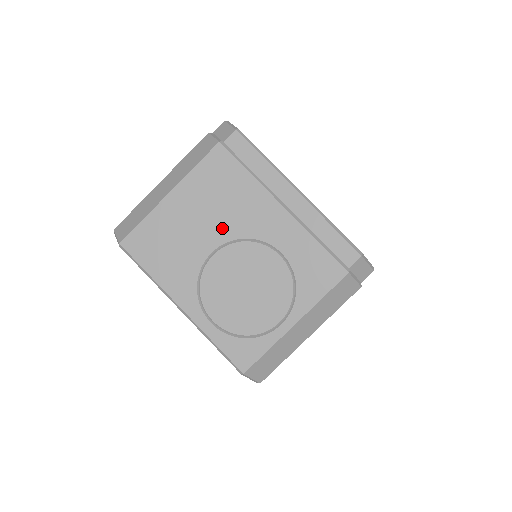
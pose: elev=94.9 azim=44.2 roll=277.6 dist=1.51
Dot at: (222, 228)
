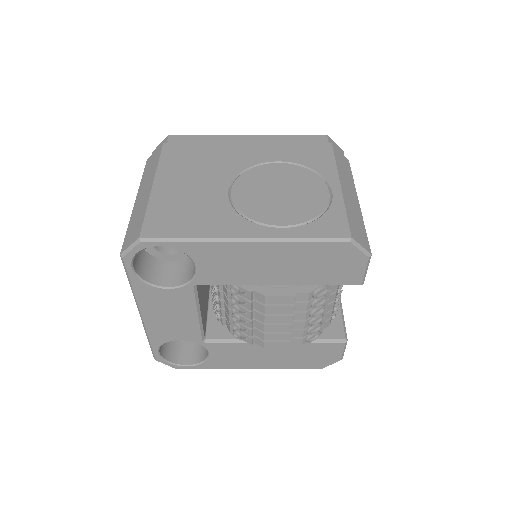
Dot at: (219, 176)
